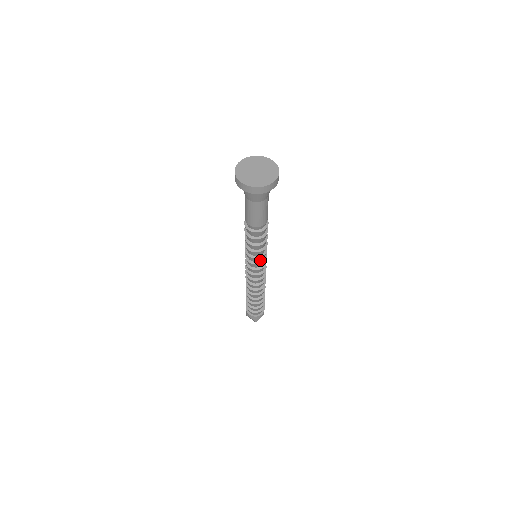
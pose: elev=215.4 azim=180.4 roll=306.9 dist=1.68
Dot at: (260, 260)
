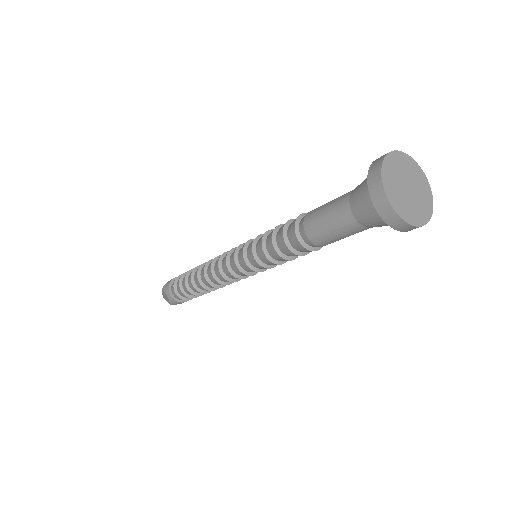
Dot at: (261, 268)
